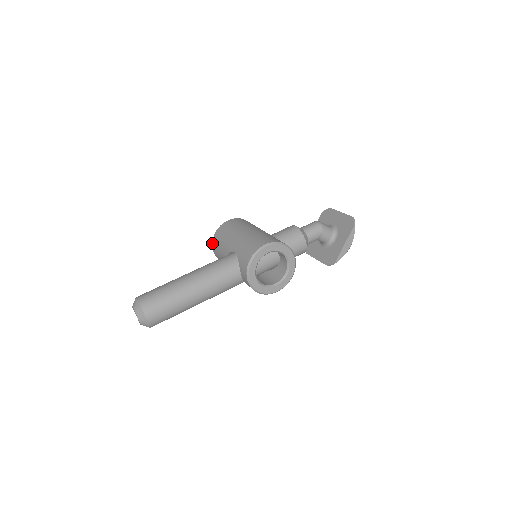
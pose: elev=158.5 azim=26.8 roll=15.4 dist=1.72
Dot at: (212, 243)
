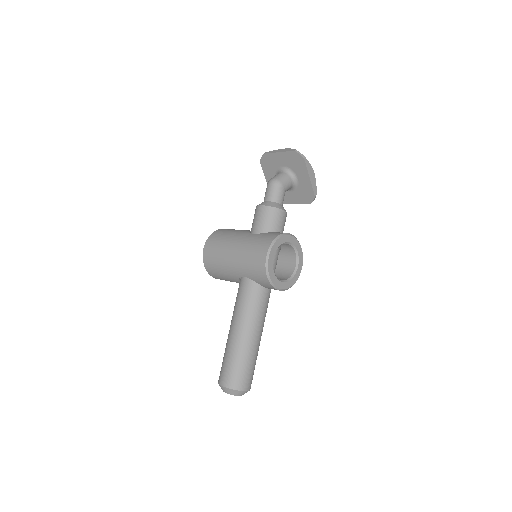
Dot at: occluded
